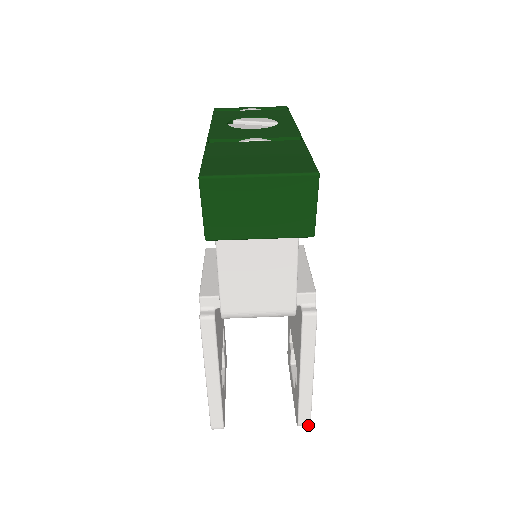
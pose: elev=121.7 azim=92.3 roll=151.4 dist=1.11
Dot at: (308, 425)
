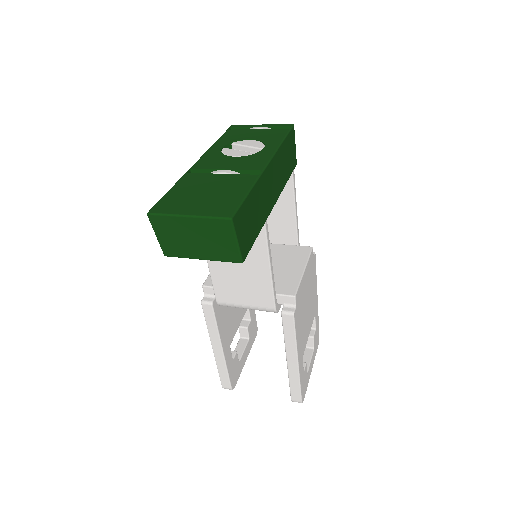
Dot at: occluded
